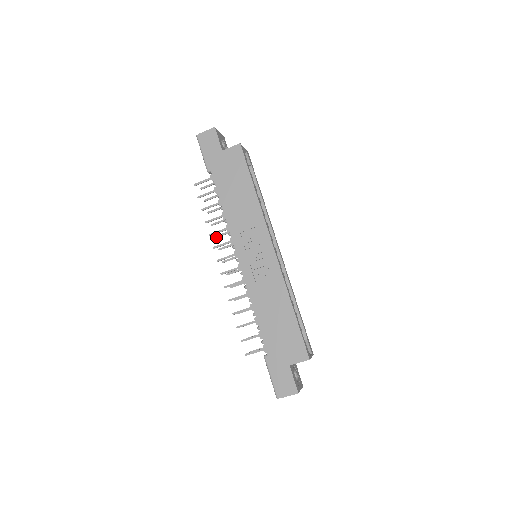
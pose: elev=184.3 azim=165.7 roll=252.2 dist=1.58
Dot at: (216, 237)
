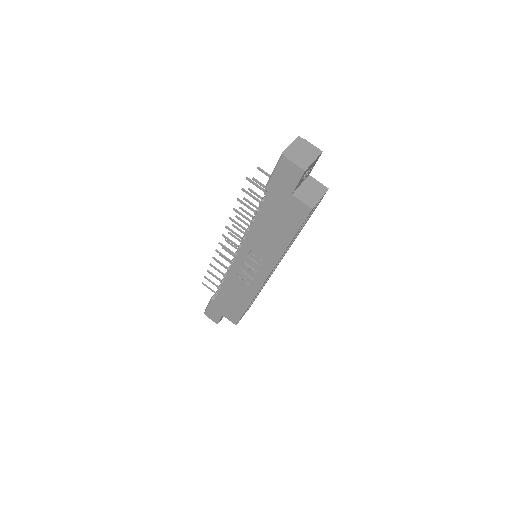
Dot at: occluded
